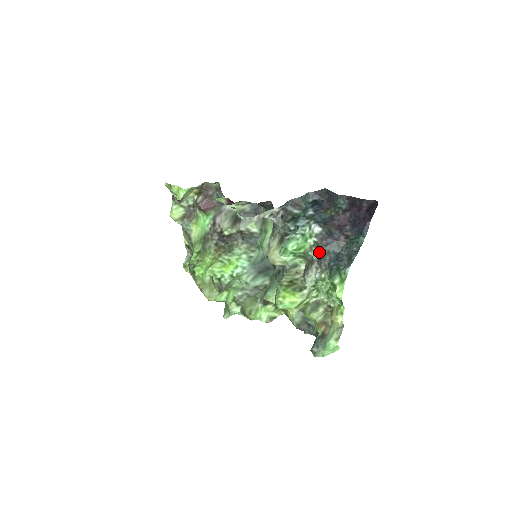
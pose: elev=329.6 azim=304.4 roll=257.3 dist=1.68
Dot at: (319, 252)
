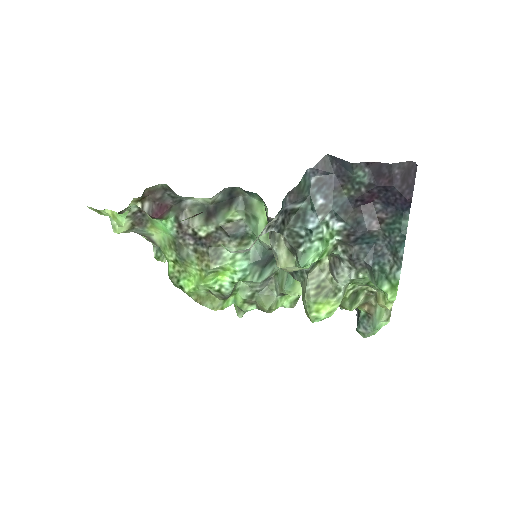
Dot at: (348, 250)
